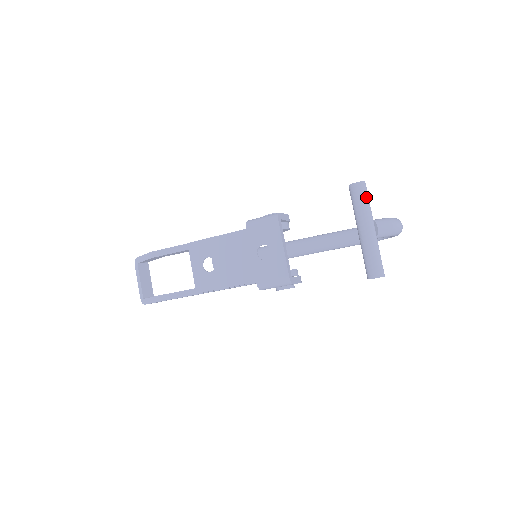
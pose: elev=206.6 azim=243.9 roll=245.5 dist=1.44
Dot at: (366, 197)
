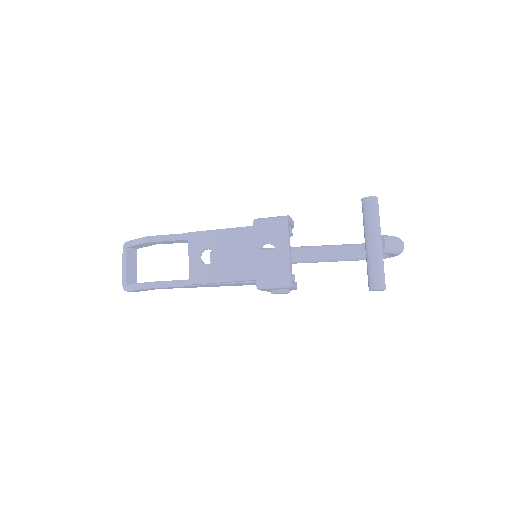
Dot at: (378, 212)
